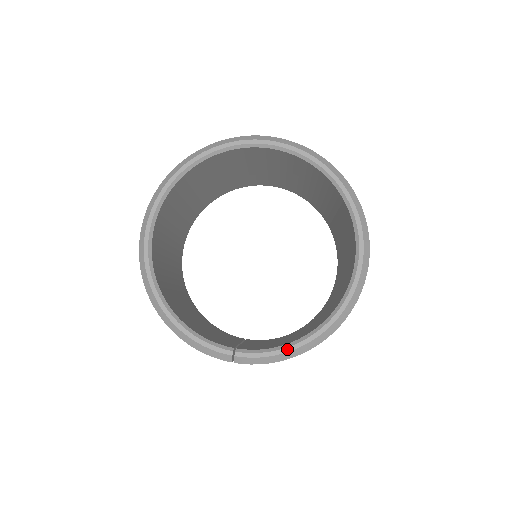
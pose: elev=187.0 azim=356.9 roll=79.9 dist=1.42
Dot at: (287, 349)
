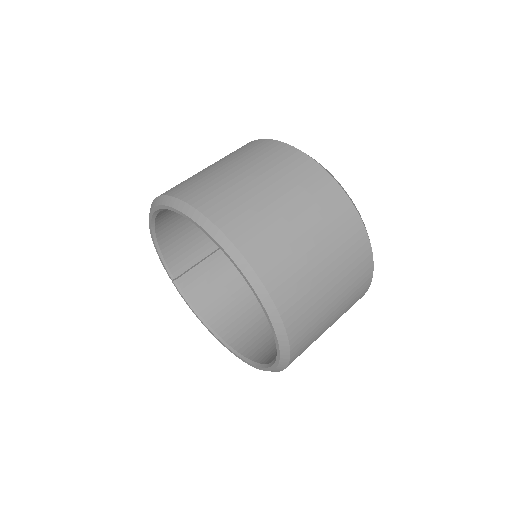
Dot at: (194, 312)
